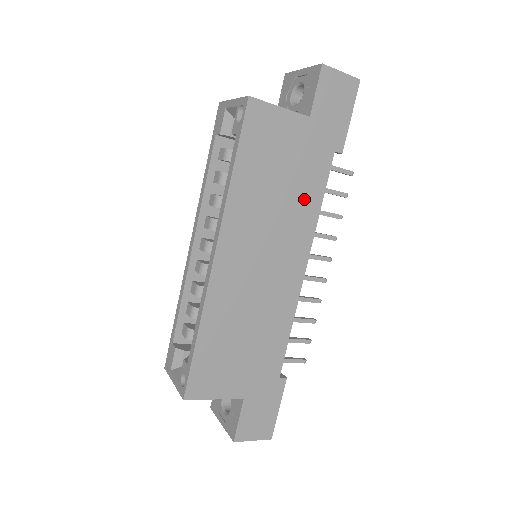
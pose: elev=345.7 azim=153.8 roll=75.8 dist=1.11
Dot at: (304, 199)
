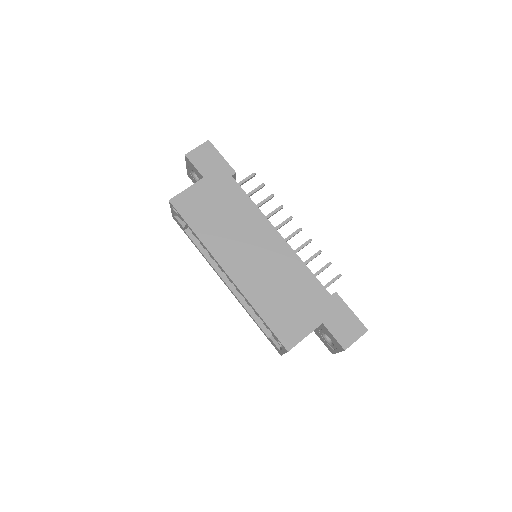
Dot at: (241, 208)
